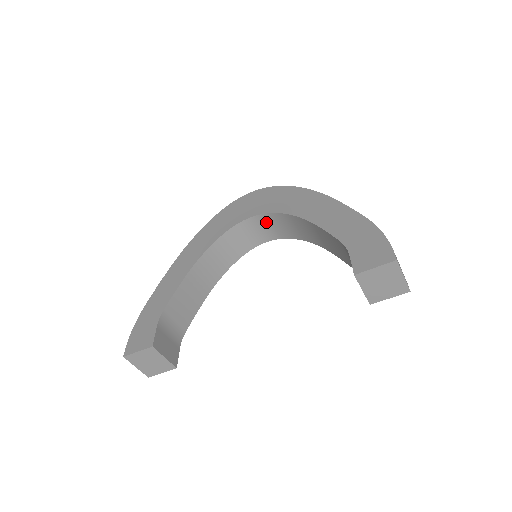
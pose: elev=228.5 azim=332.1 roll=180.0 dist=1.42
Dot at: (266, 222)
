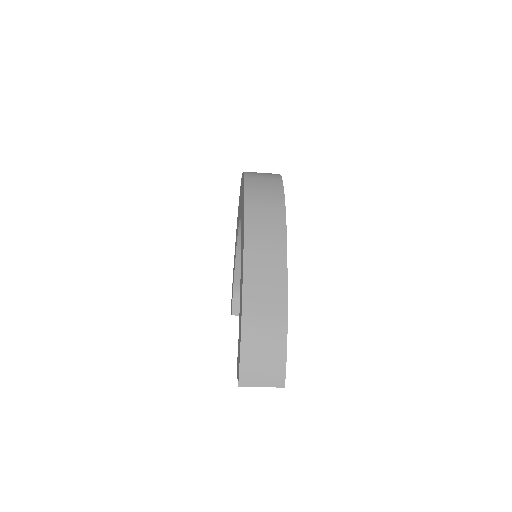
Dot at: occluded
